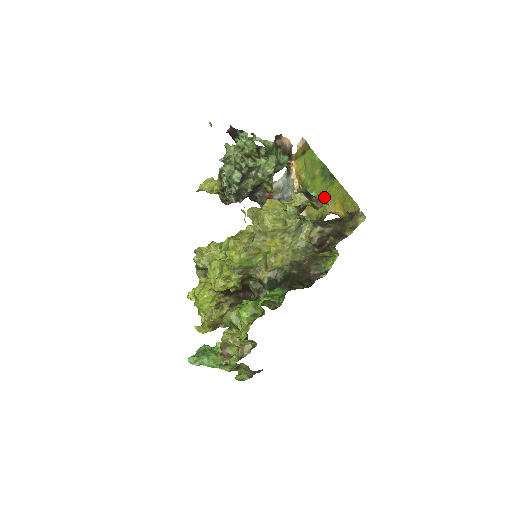
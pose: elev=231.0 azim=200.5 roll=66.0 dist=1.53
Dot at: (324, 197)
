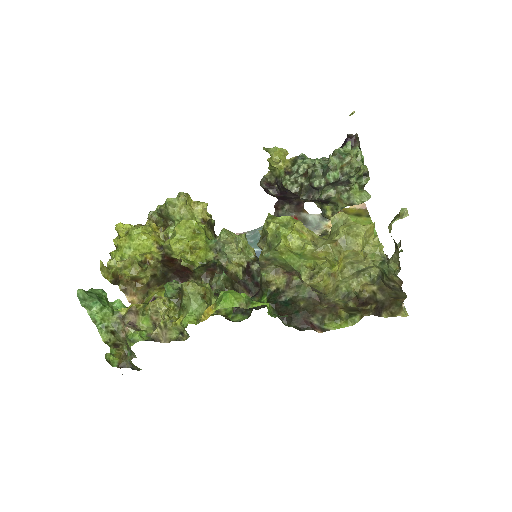
Dot at: occluded
